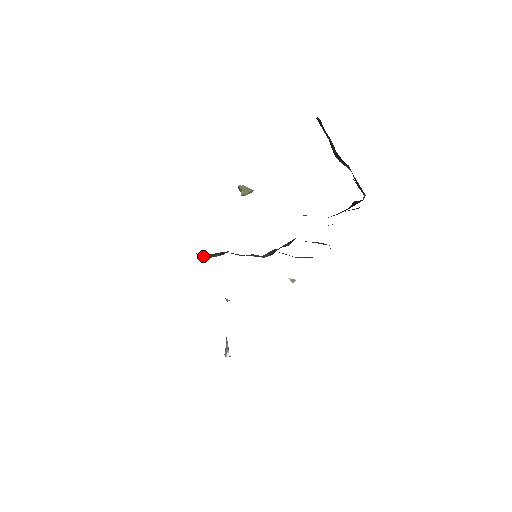
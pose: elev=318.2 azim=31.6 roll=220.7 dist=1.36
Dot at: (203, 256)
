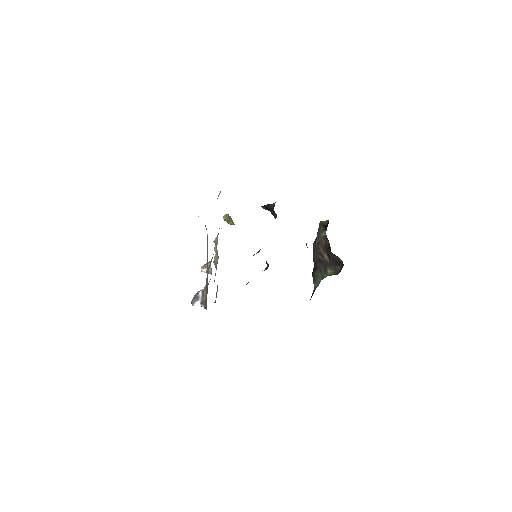
Dot at: occluded
